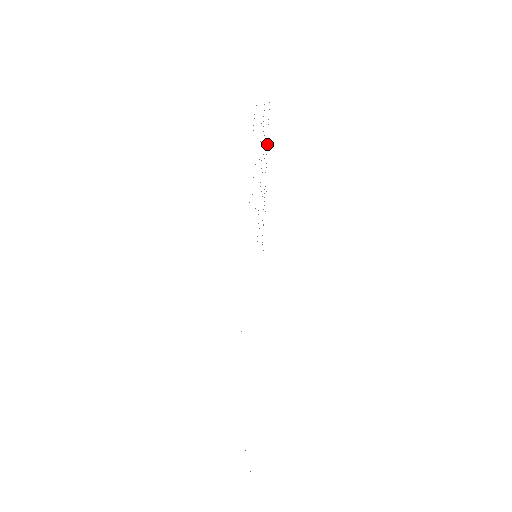
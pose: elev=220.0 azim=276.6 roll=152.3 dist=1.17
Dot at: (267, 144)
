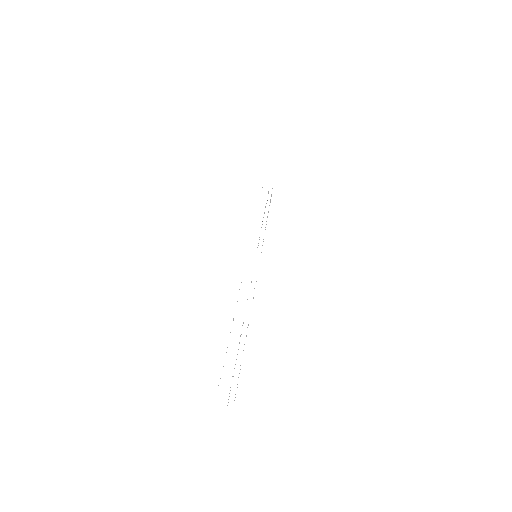
Dot at: occluded
